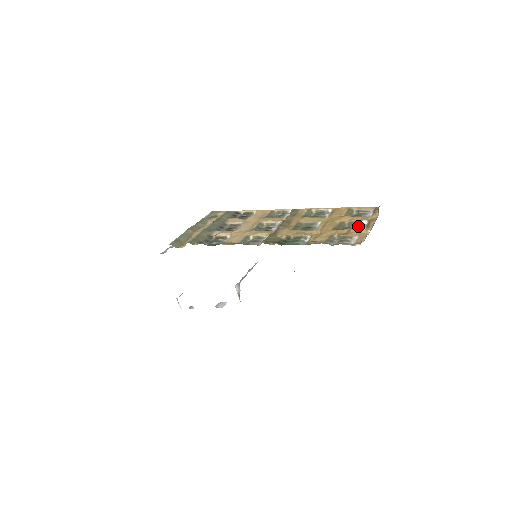
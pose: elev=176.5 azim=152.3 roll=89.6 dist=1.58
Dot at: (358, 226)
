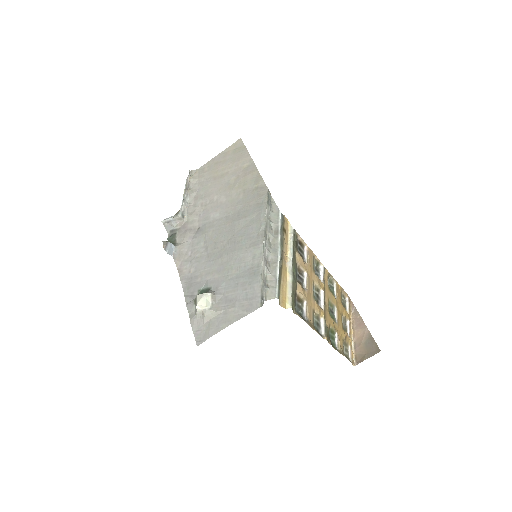
Dot at: (346, 326)
